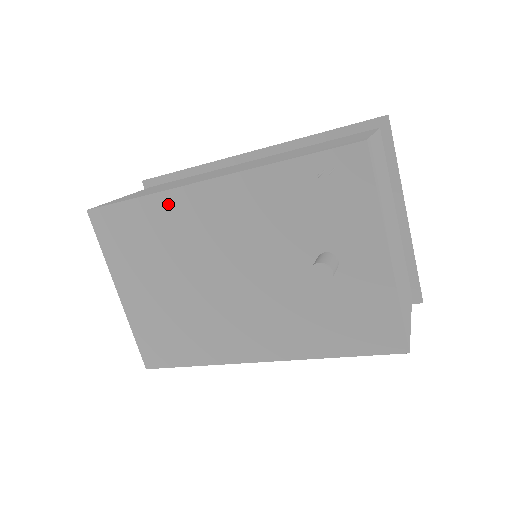
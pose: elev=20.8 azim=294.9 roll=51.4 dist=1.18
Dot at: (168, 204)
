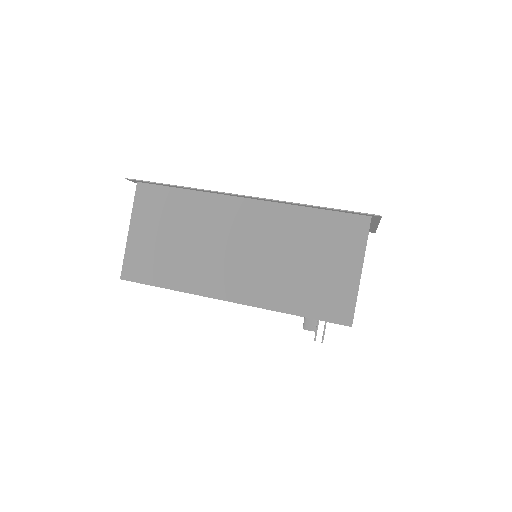
Dot at: occluded
